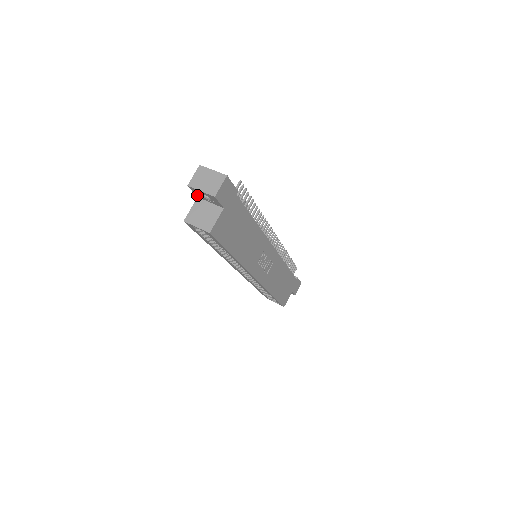
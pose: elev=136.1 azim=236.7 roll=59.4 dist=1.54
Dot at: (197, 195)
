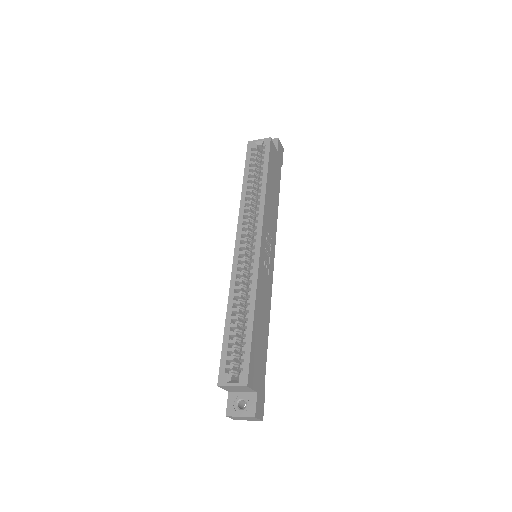
Dot at: occluded
